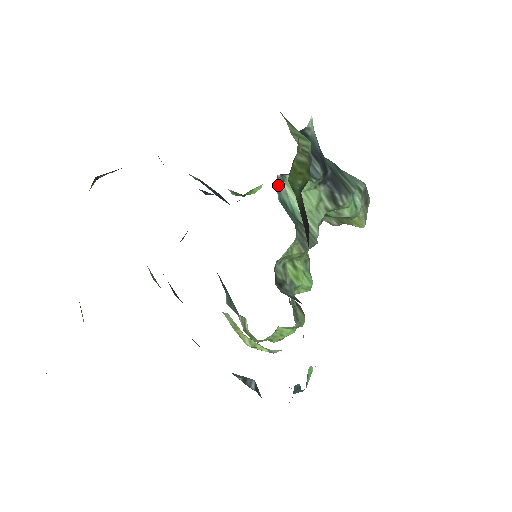
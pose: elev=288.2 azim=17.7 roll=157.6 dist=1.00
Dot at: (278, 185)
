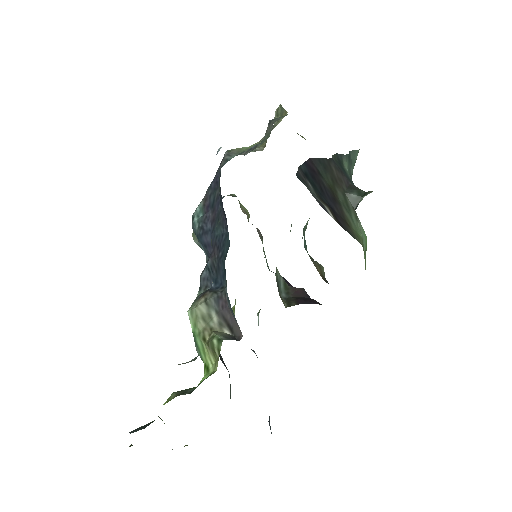
Dot at: occluded
